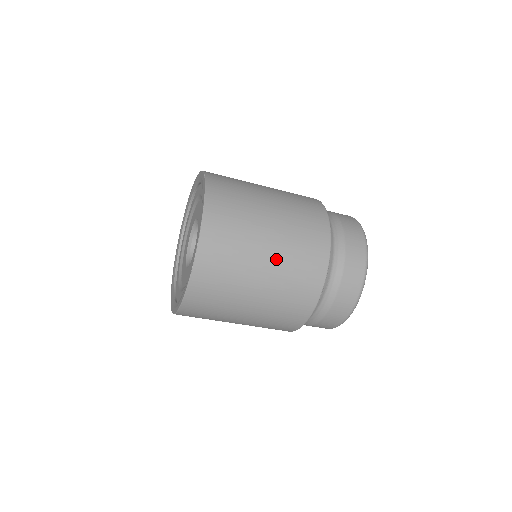
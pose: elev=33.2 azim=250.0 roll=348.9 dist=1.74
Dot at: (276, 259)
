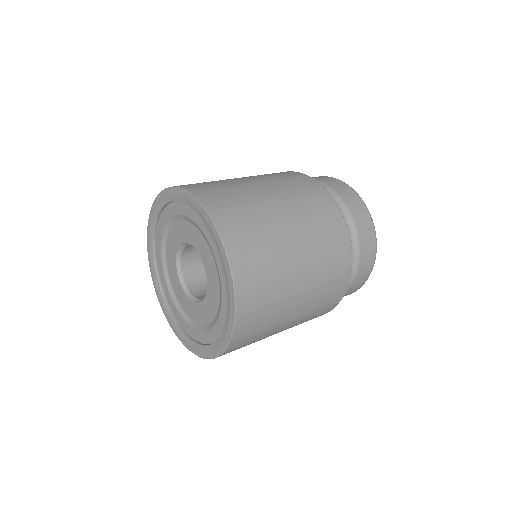
Dot at: occluded
